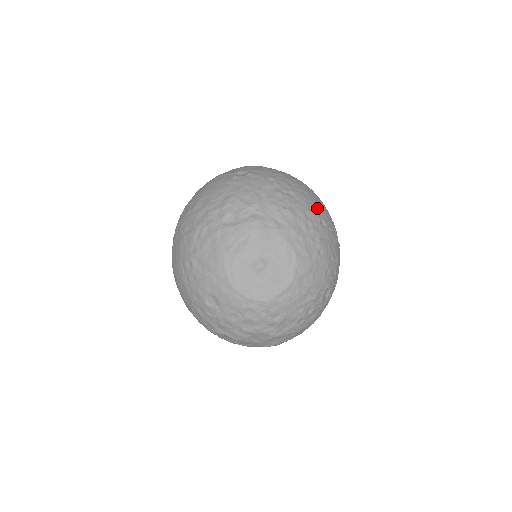
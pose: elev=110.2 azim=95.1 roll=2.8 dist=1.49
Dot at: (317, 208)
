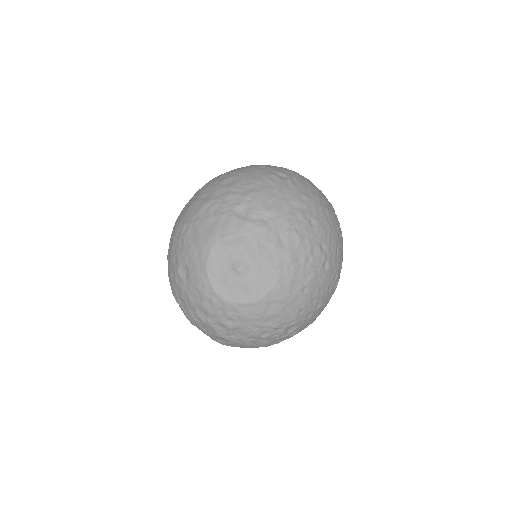
Dot at: (330, 249)
